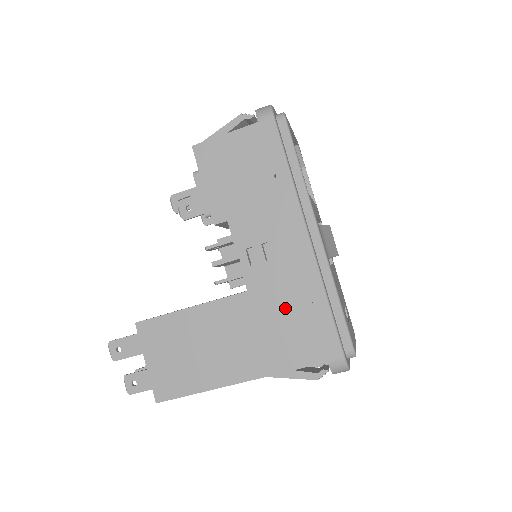
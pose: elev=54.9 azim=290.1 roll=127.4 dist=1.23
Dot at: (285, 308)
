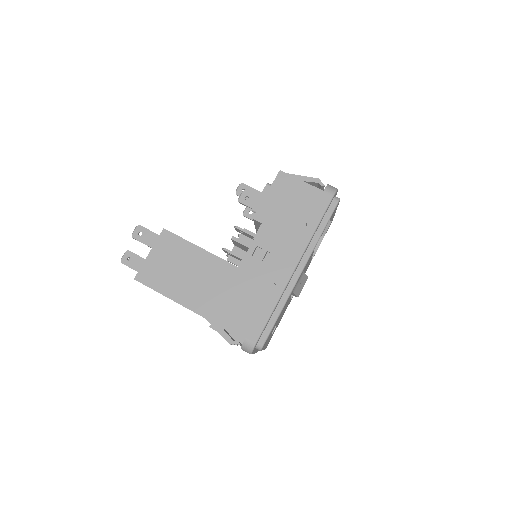
Dot at: (249, 293)
